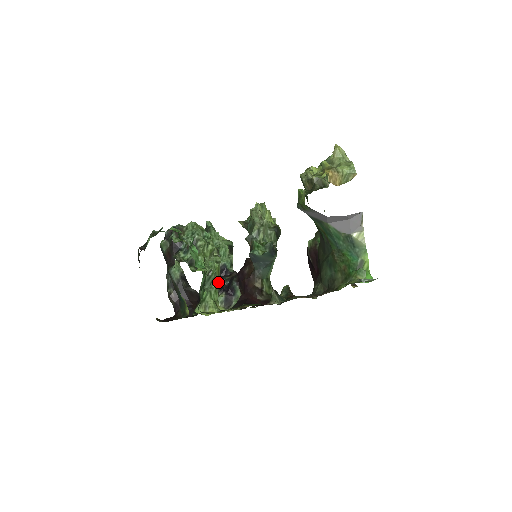
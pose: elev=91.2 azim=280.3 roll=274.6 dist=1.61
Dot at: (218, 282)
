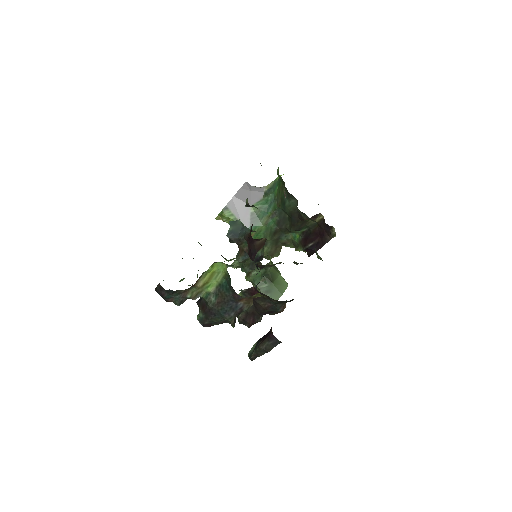
Dot at: occluded
